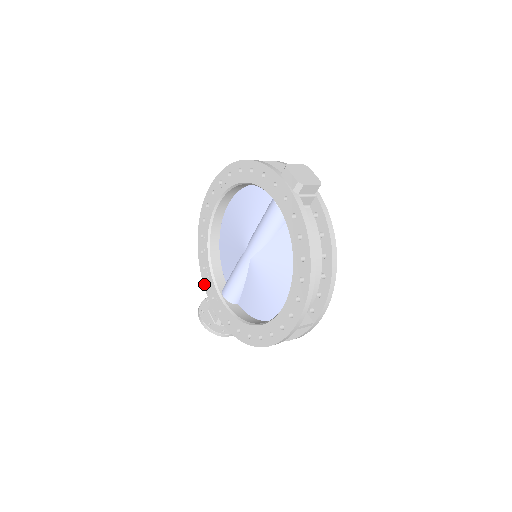
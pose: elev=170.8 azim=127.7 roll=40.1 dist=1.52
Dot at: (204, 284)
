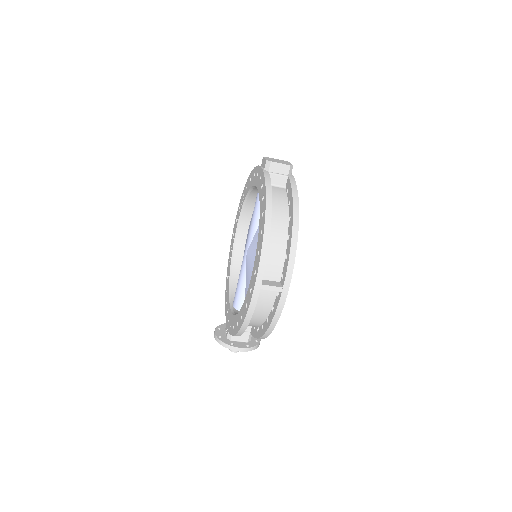
Dot at: (225, 305)
